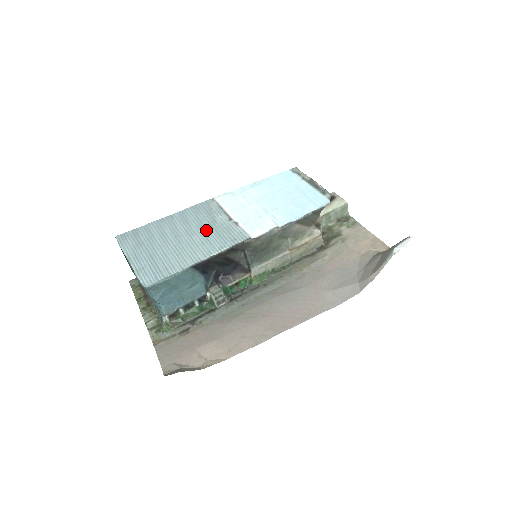
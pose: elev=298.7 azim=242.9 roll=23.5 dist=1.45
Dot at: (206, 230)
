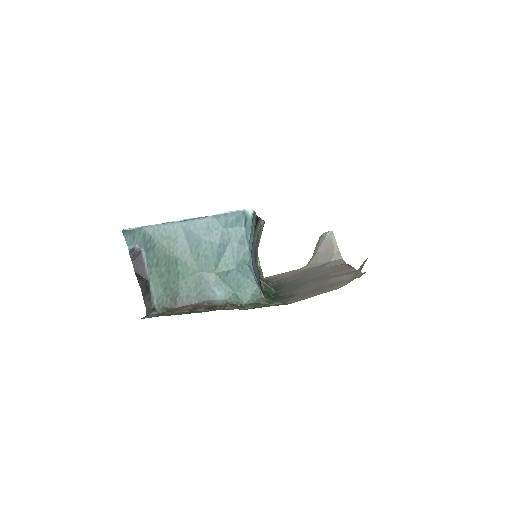
Dot at: occluded
